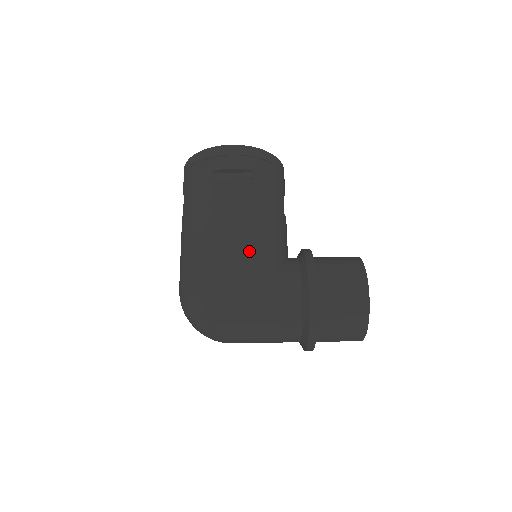
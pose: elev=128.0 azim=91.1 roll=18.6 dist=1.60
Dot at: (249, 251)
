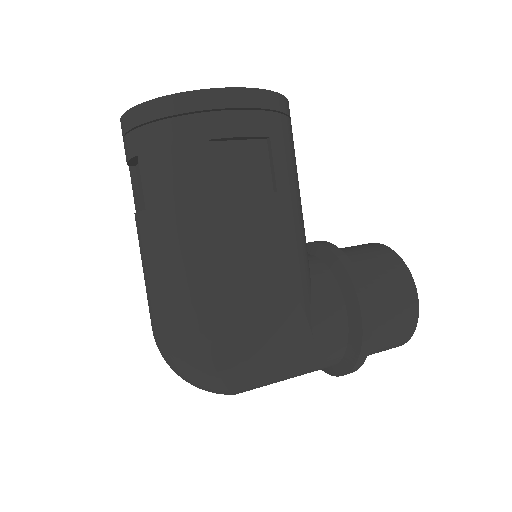
Dot at: (284, 282)
